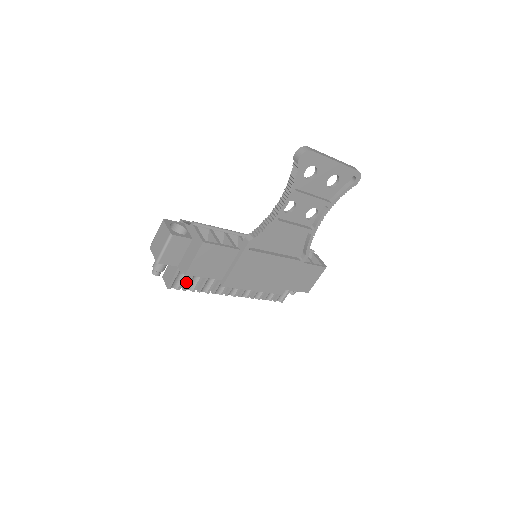
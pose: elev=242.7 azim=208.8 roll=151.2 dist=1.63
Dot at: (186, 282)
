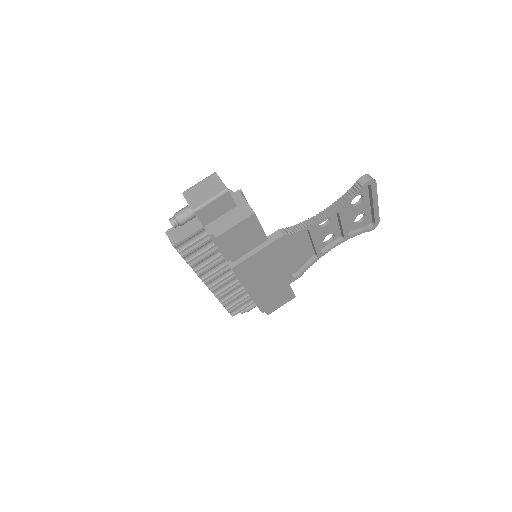
Dot at: (190, 249)
